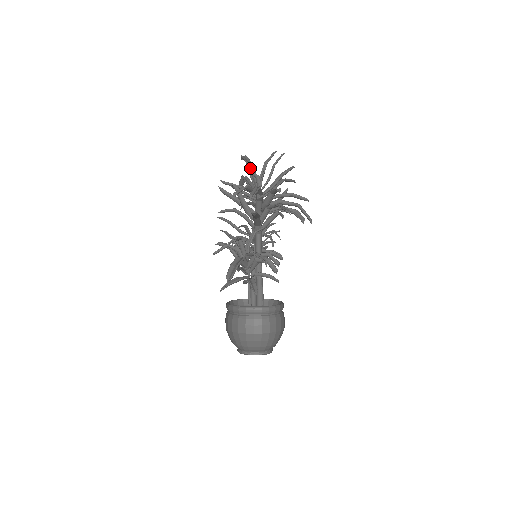
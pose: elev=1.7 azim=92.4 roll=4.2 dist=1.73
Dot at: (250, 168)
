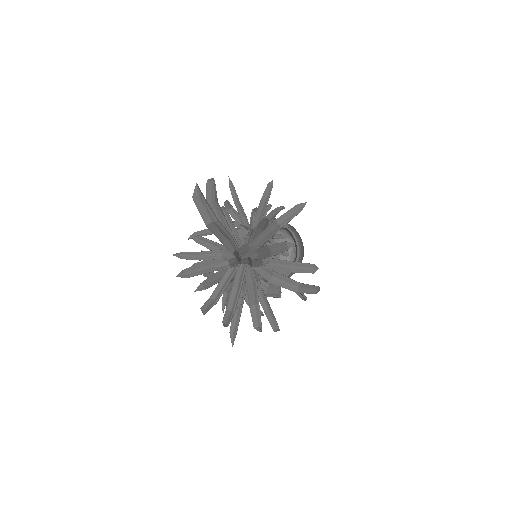
Dot at: (215, 230)
